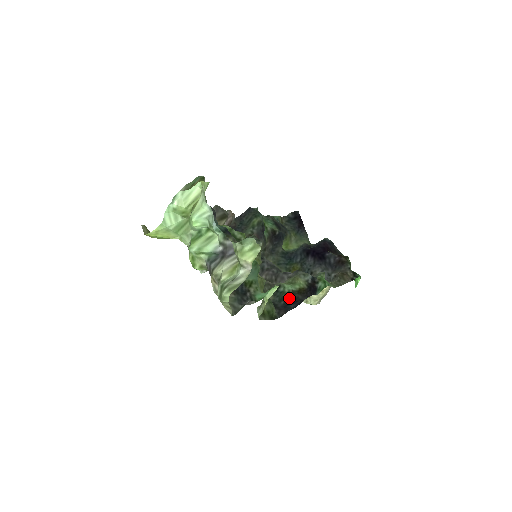
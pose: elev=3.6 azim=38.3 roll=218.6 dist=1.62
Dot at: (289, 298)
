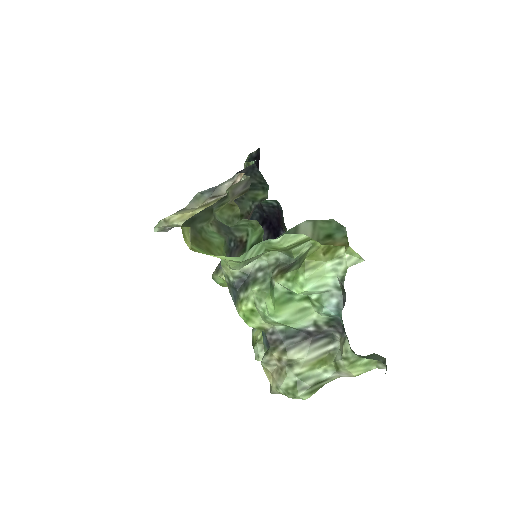
Dot at: occluded
